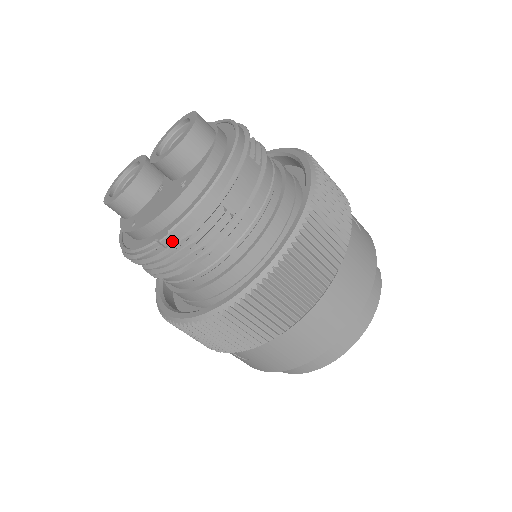
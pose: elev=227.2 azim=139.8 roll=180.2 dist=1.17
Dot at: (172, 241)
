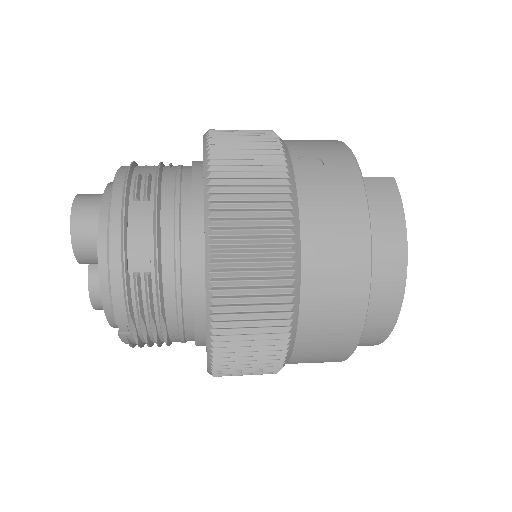
Dot at: (128, 326)
